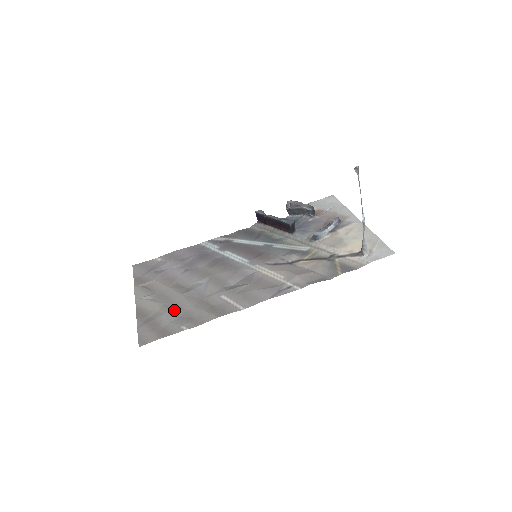
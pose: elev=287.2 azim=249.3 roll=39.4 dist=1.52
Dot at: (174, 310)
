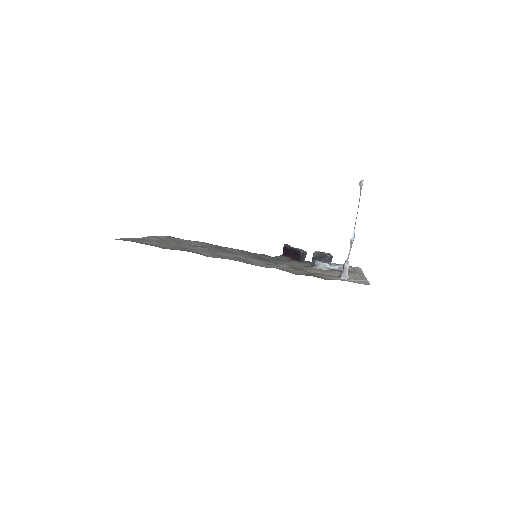
Dot at: (162, 244)
